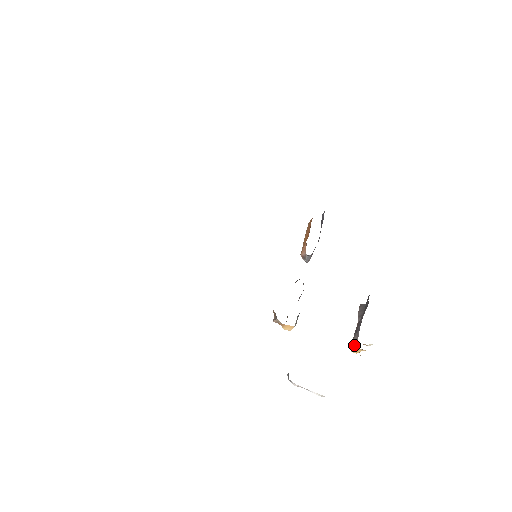
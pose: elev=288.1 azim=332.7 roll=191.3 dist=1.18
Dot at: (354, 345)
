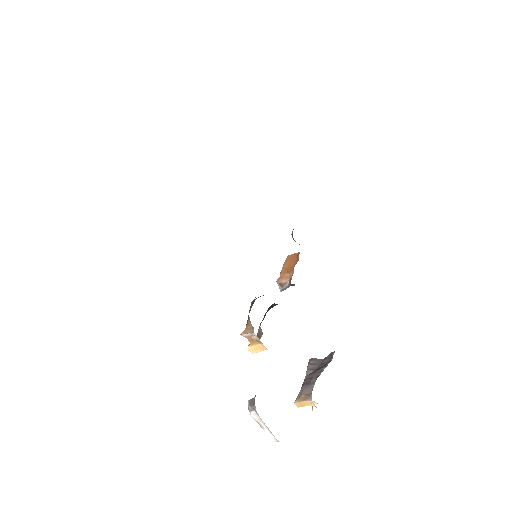
Dot at: (305, 396)
